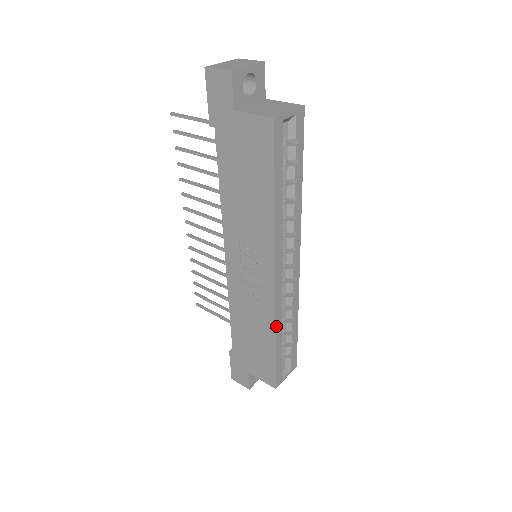
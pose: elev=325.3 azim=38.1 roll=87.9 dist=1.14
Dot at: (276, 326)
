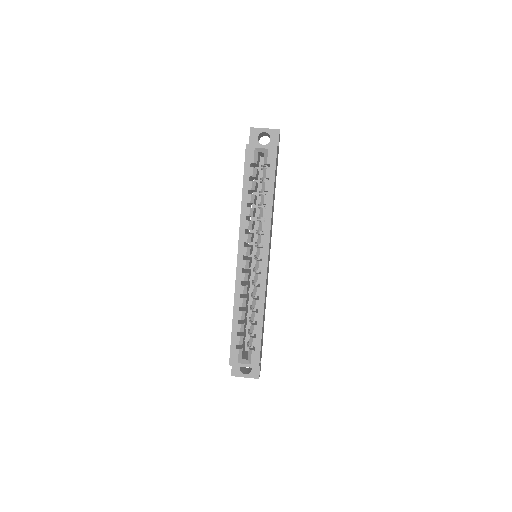
Dot at: (235, 299)
